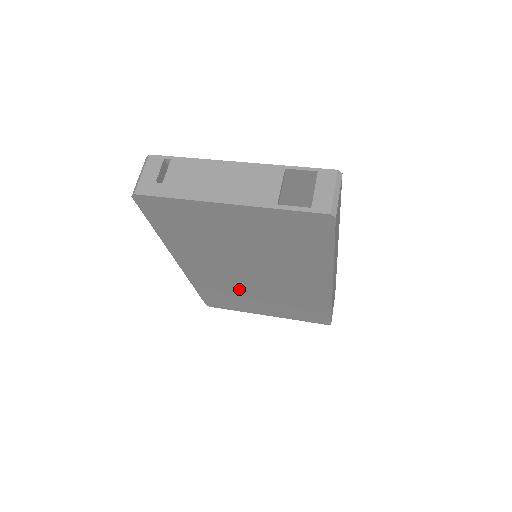
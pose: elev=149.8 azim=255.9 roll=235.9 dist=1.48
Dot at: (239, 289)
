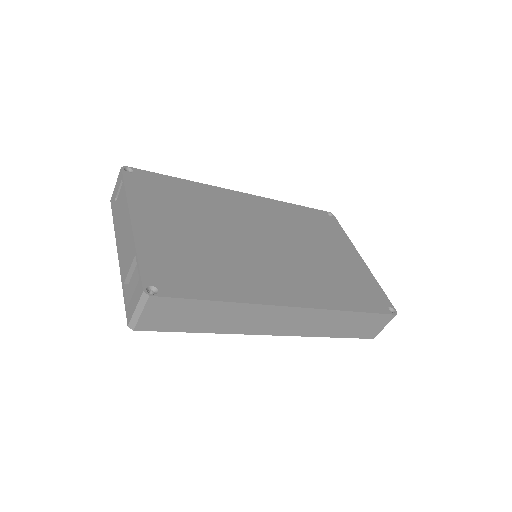
Dot at: occluded
